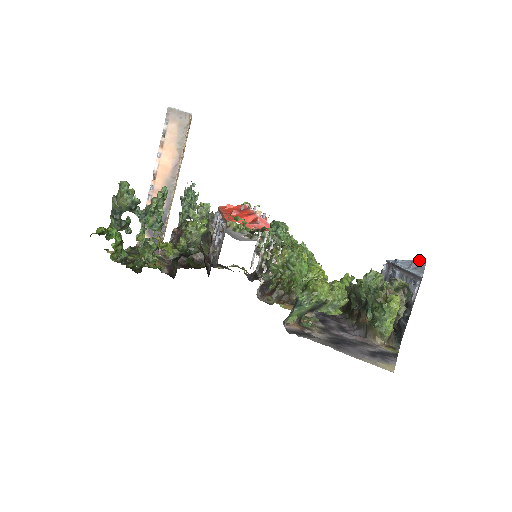
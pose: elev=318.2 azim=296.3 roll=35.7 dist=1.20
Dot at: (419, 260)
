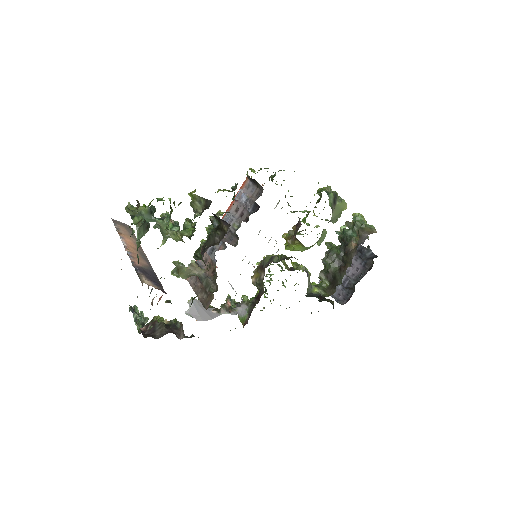
Dot at: occluded
